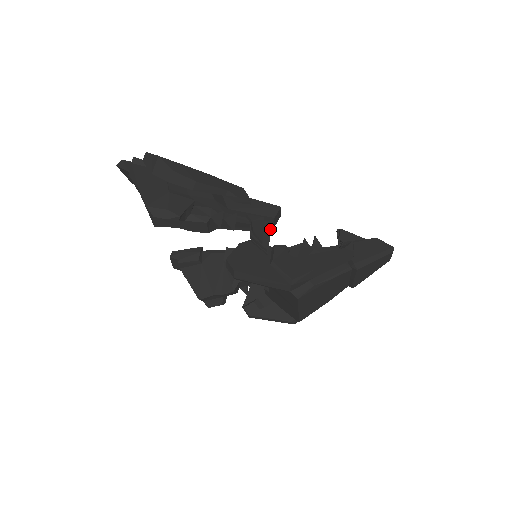
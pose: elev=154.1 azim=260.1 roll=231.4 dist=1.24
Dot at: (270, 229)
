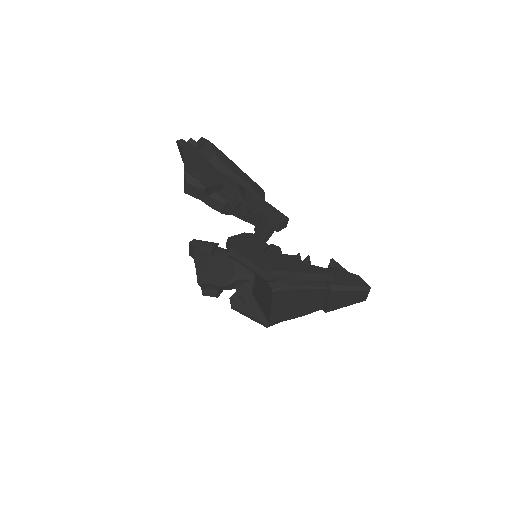
Dot at: (273, 232)
